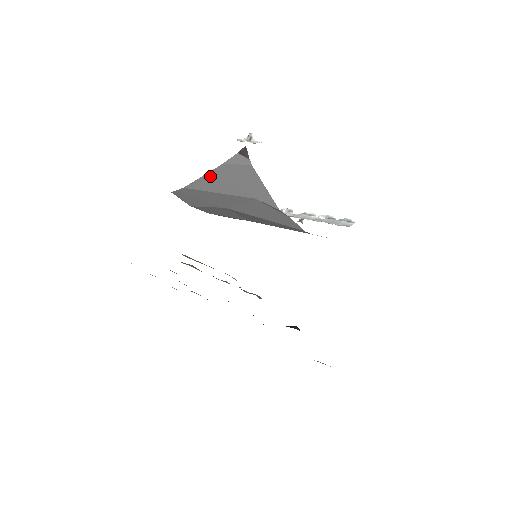
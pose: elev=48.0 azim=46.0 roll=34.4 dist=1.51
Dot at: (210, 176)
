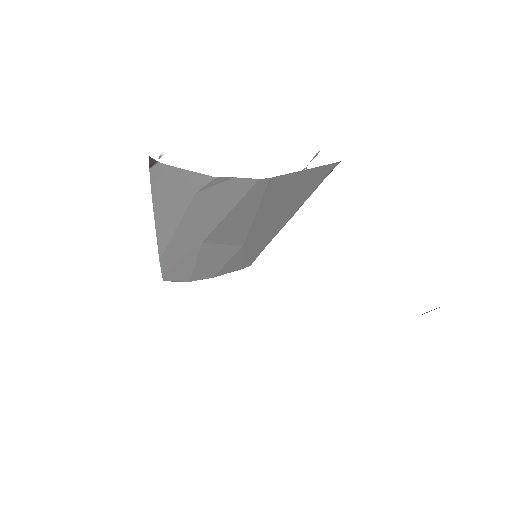
Dot at: (158, 219)
